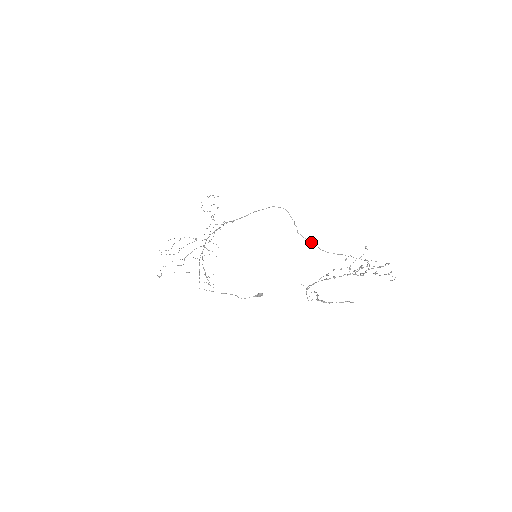
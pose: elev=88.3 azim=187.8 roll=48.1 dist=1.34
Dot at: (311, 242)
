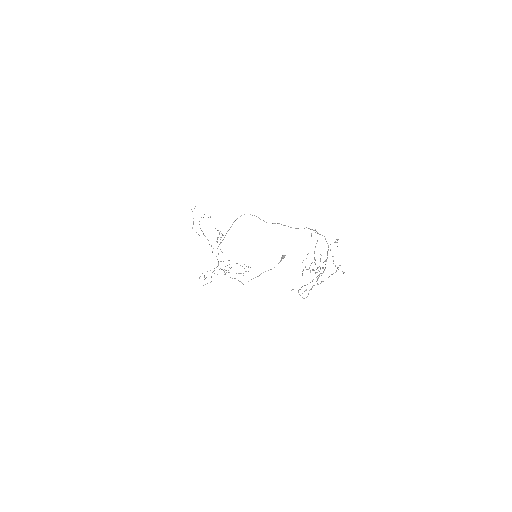
Dot at: occluded
